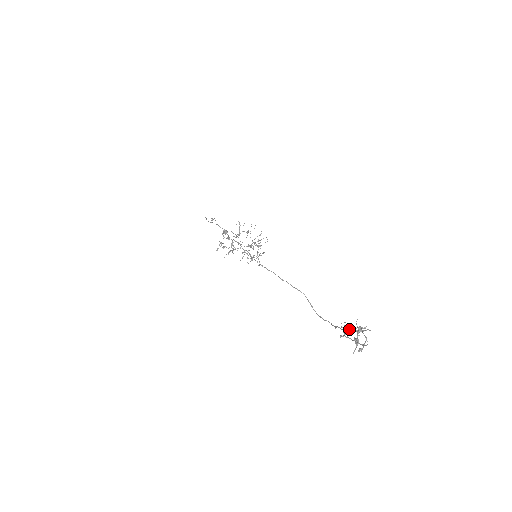
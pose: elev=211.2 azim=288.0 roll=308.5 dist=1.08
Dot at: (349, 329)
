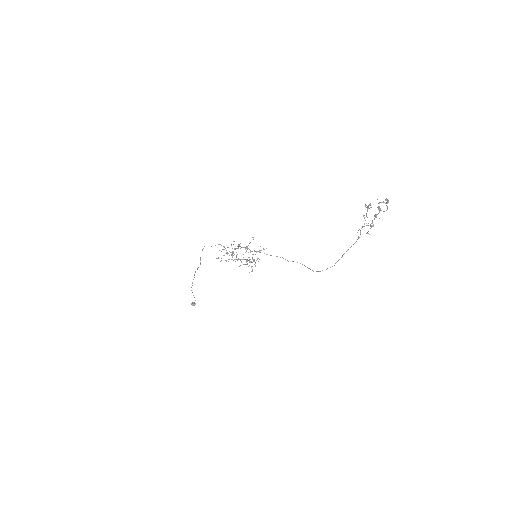
Dot at: occluded
